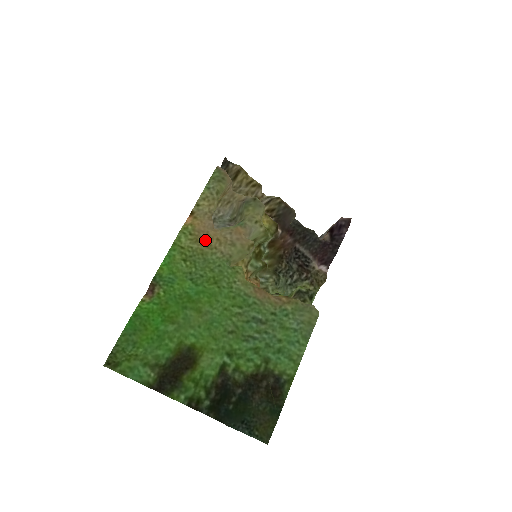
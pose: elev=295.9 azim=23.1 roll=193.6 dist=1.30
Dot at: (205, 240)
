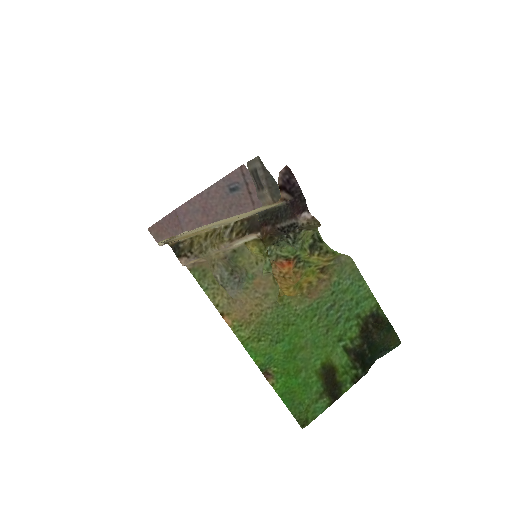
Dot at: (252, 316)
